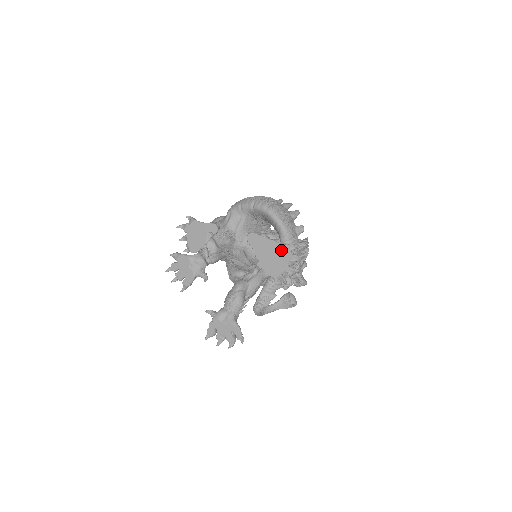
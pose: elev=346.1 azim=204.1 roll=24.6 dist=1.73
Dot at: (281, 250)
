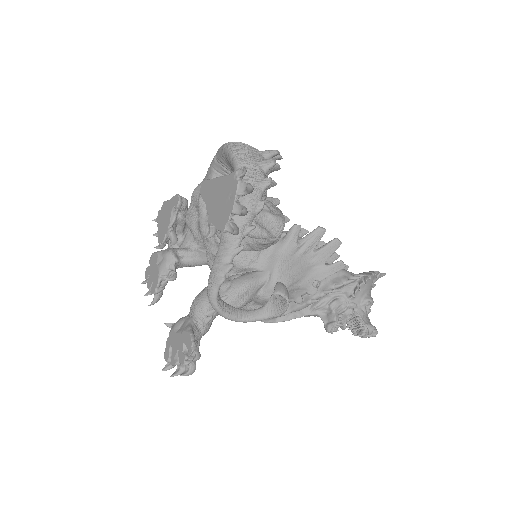
Dot at: (228, 184)
